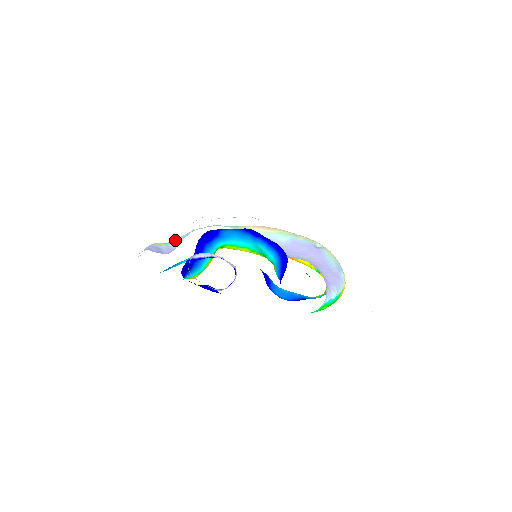
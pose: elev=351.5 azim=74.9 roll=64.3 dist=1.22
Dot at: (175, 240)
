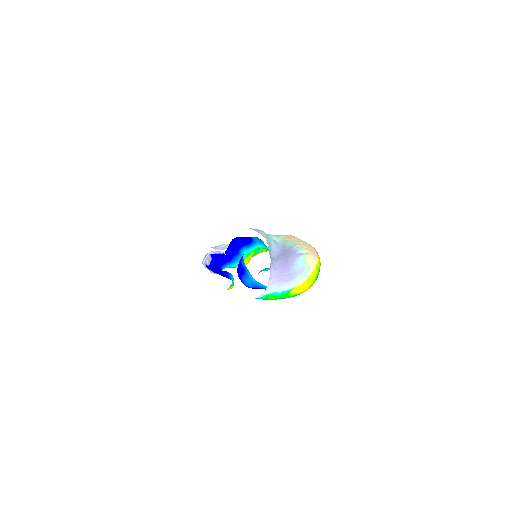
Dot at: occluded
